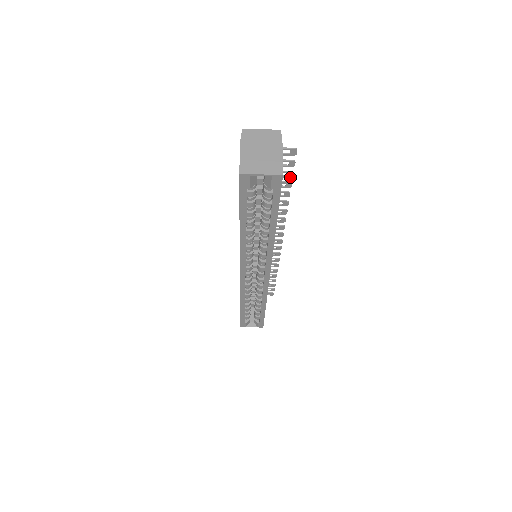
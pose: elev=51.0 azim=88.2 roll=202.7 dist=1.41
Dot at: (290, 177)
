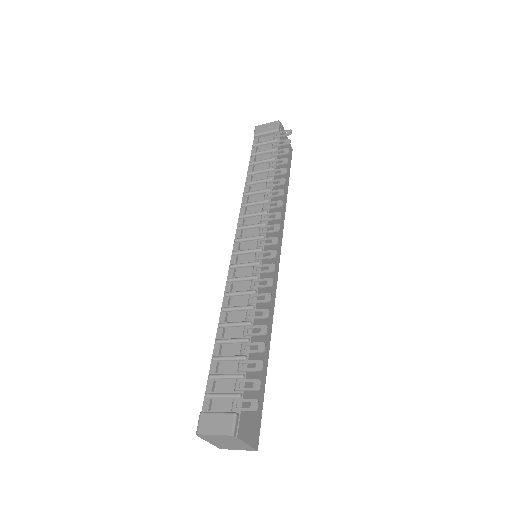
Dot at: (260, 362)
